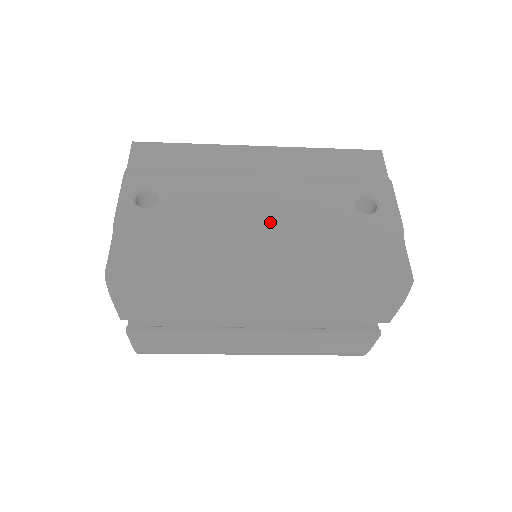
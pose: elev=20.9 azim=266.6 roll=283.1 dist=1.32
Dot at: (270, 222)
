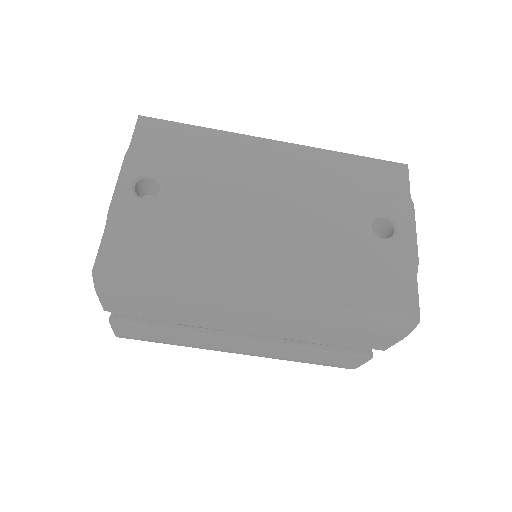
Dot at: (278, 234)
